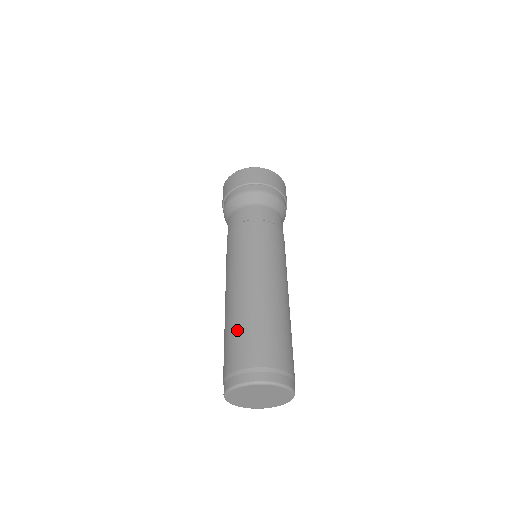
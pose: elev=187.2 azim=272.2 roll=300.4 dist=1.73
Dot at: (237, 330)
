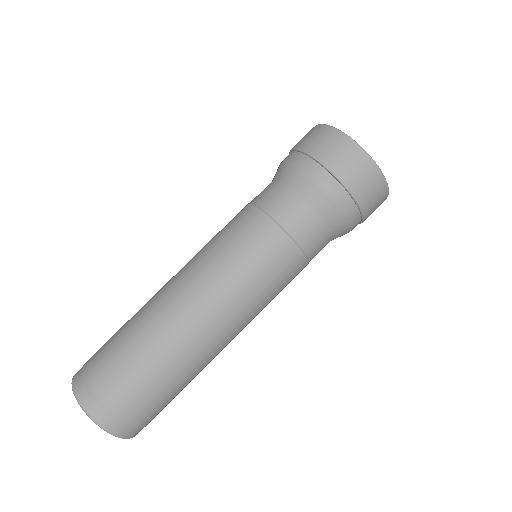
Dot at: (123, 328)
